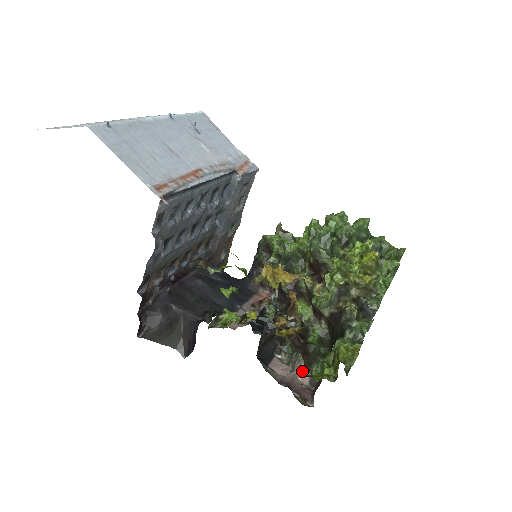
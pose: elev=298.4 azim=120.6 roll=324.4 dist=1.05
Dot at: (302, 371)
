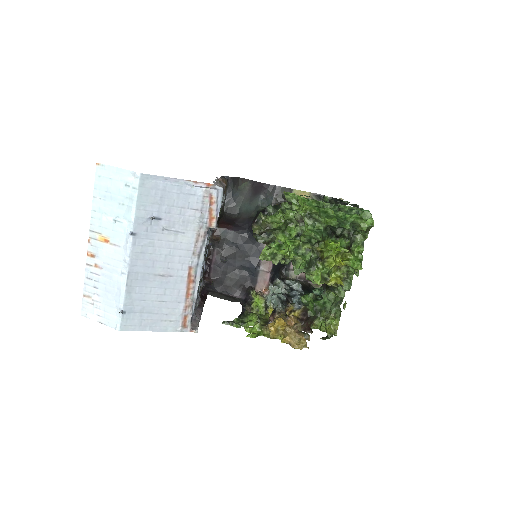
Dot at: occluded
